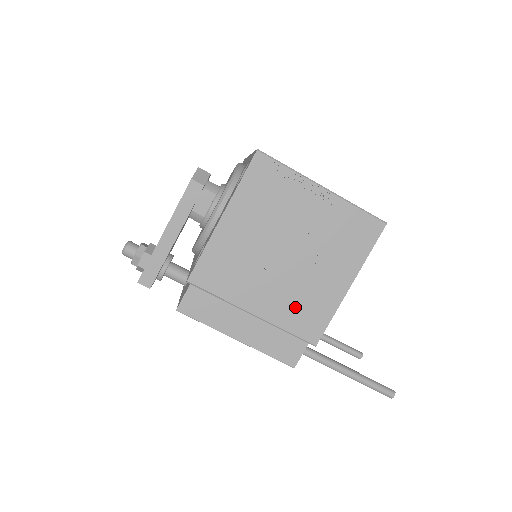
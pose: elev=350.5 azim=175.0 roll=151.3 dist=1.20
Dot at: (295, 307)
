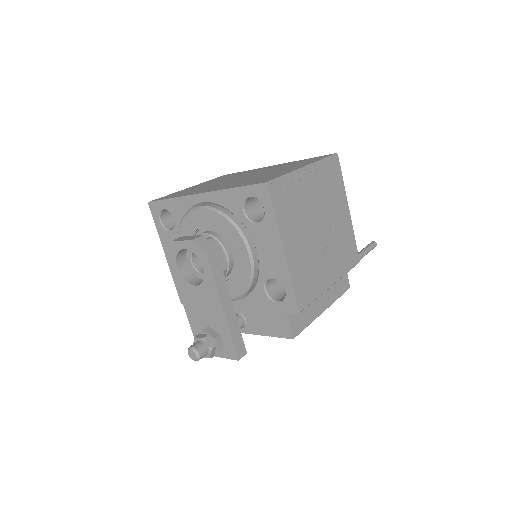
Dot at: (342, 254)
